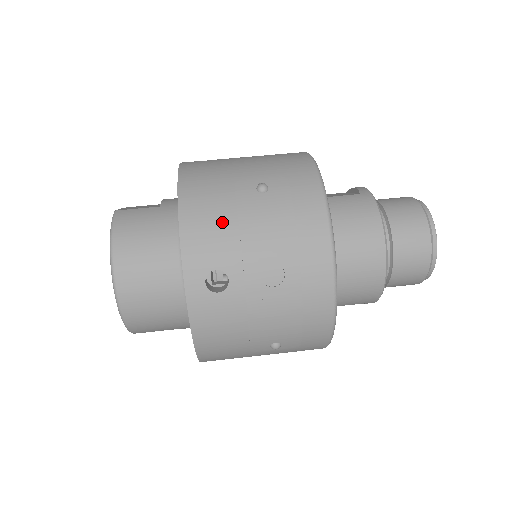
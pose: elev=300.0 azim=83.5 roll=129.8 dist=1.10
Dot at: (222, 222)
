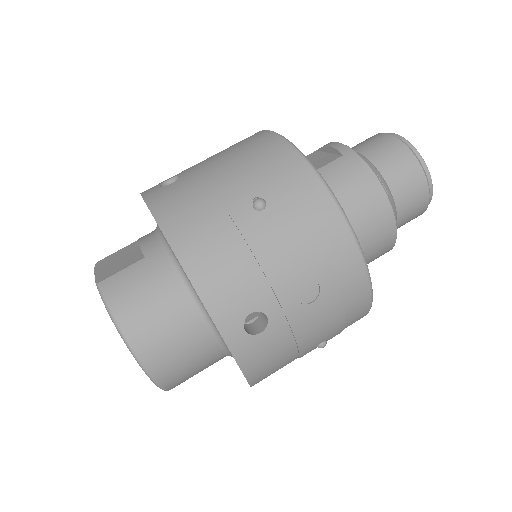
Dot at: (236, 262)
